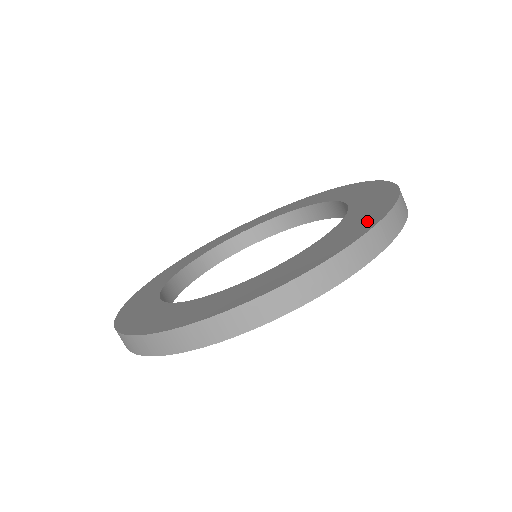
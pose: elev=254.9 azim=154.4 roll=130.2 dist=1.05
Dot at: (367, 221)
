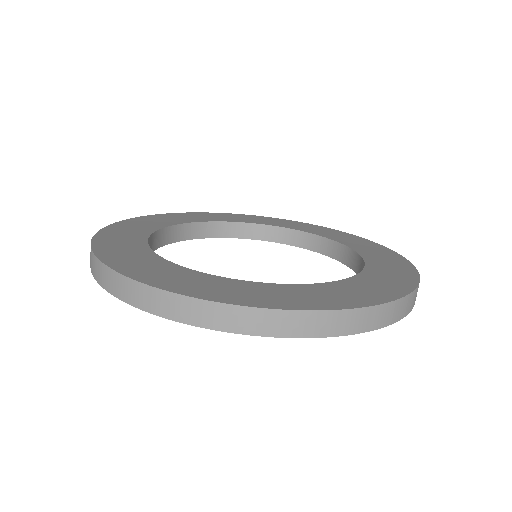
Dot at: (400, 264)
